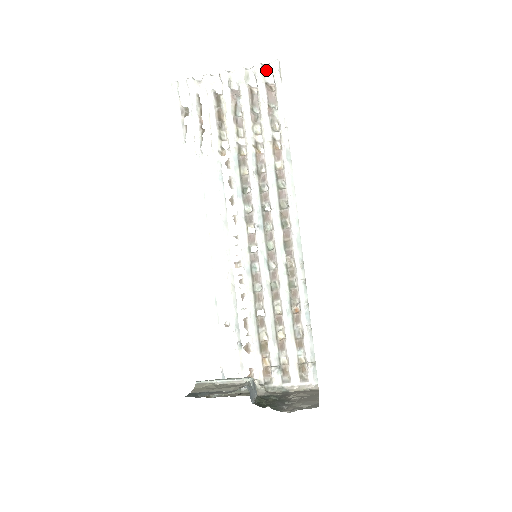
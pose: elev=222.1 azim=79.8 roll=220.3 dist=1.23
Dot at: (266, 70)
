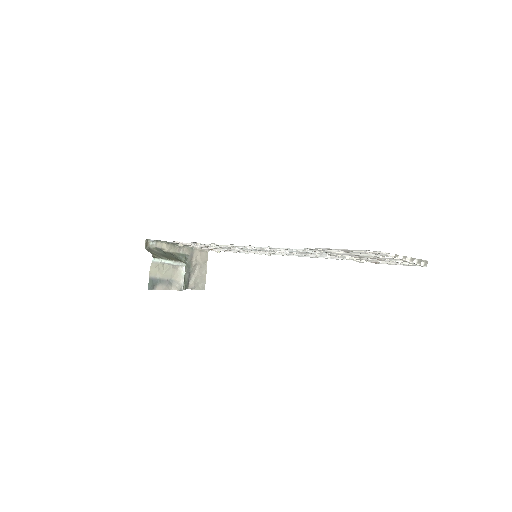
Dot at: occluded
